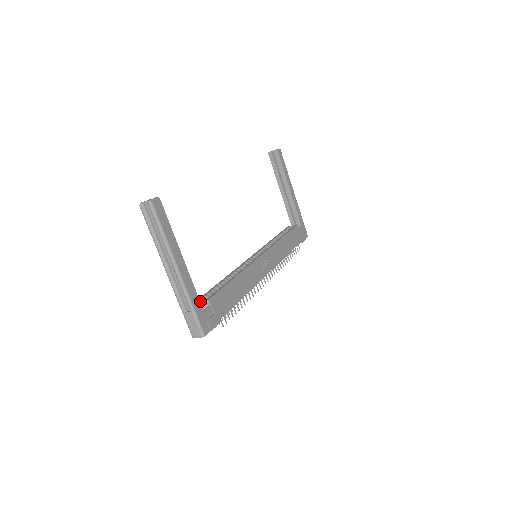
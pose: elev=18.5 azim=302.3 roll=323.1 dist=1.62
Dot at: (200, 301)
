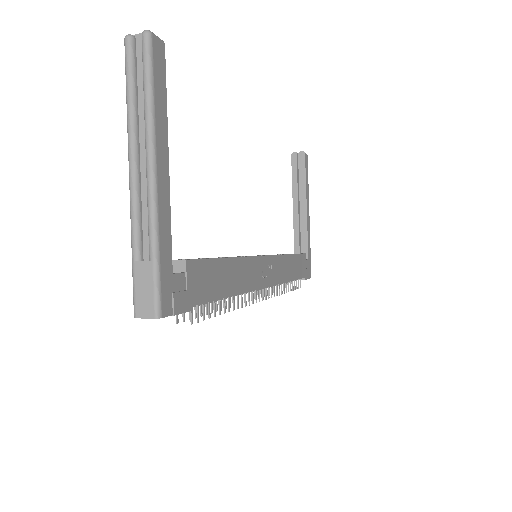
Dot at: occluded
